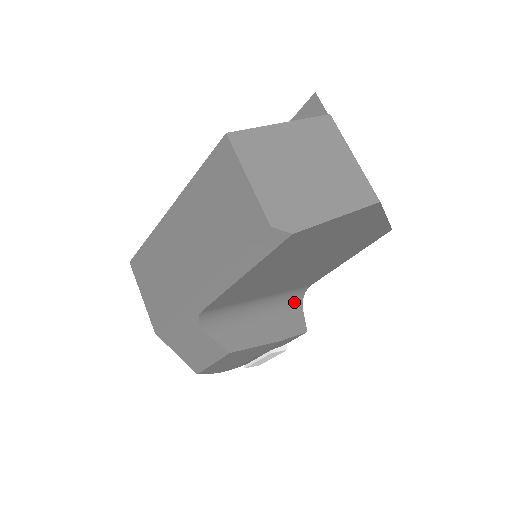
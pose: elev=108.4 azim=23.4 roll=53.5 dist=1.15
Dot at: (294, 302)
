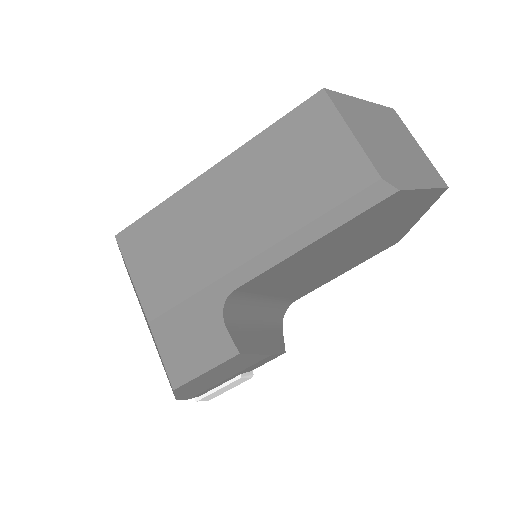
Dot at: (279, 316)
